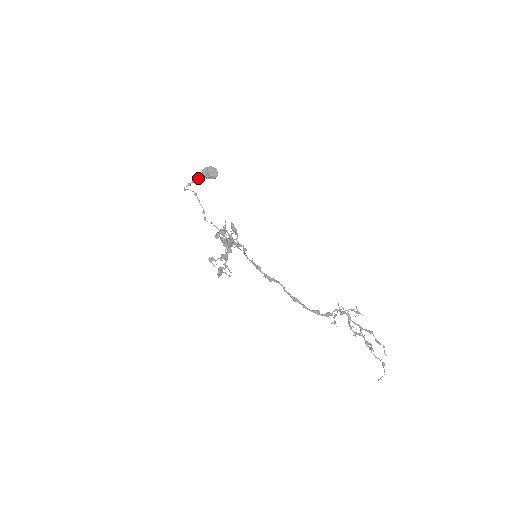
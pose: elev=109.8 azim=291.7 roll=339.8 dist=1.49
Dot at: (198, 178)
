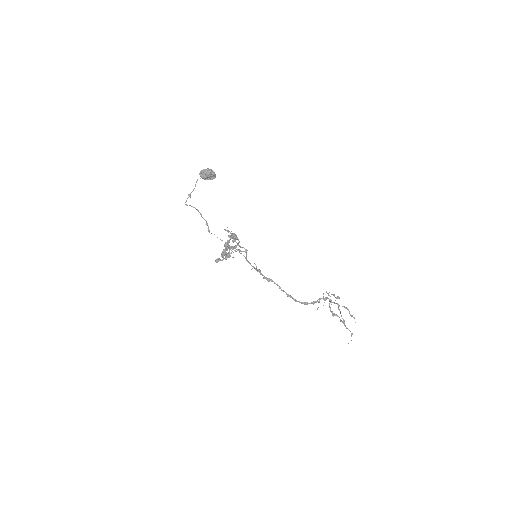
Dot at: (196, 181)
